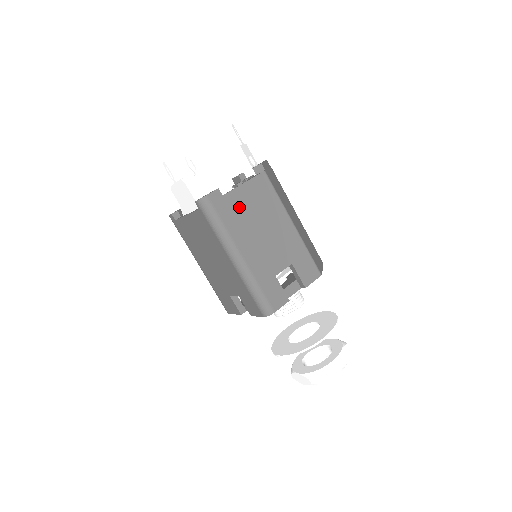
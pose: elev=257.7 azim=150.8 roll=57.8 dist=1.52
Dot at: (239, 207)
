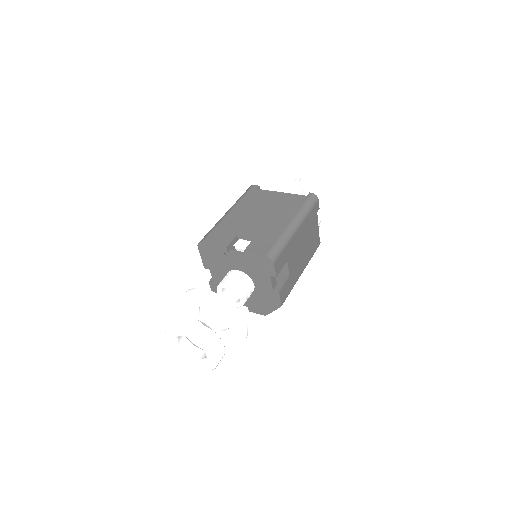
Dot at: (313, 225)
